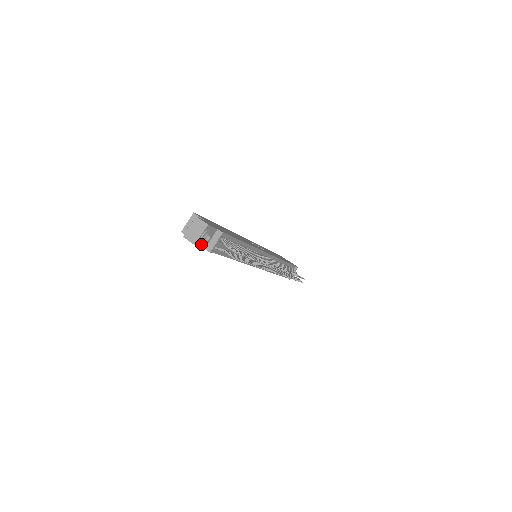
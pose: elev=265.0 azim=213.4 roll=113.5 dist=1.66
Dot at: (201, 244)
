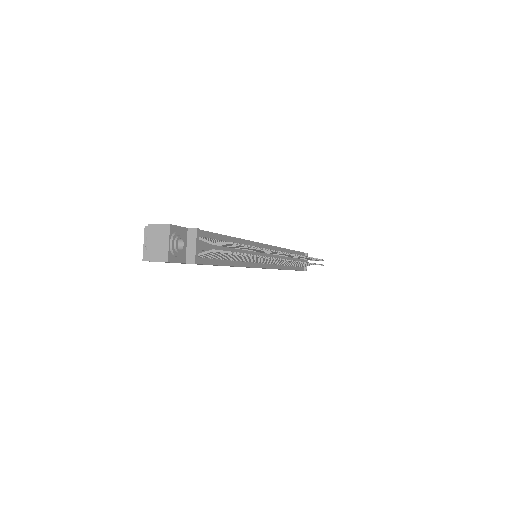
Dot at: (176, 258)
